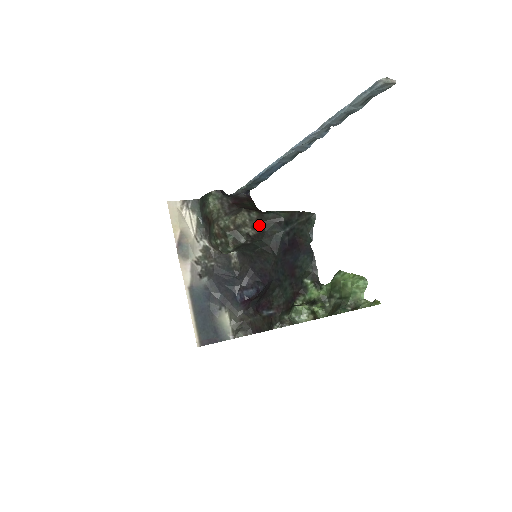
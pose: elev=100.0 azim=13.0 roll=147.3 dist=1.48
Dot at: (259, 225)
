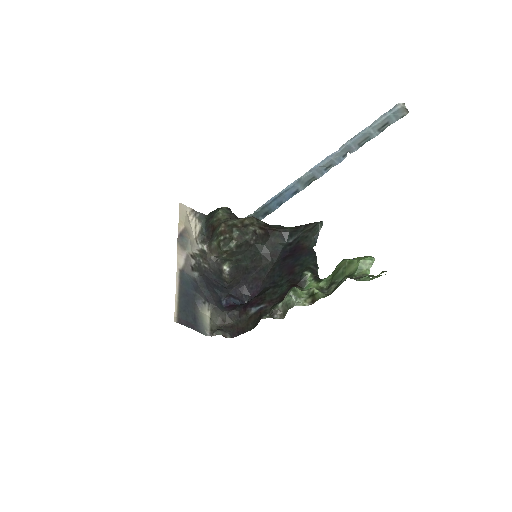
Dot at: (266, 229)
